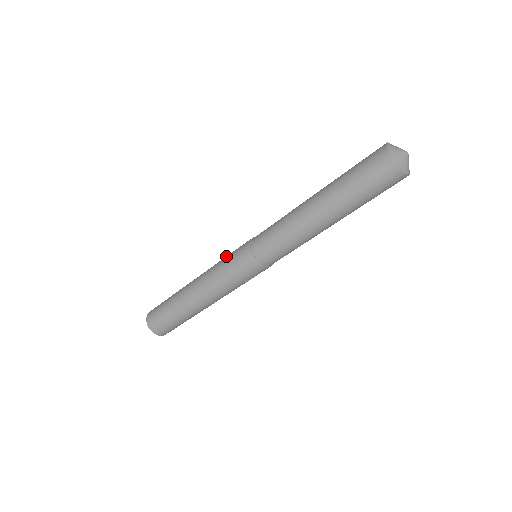
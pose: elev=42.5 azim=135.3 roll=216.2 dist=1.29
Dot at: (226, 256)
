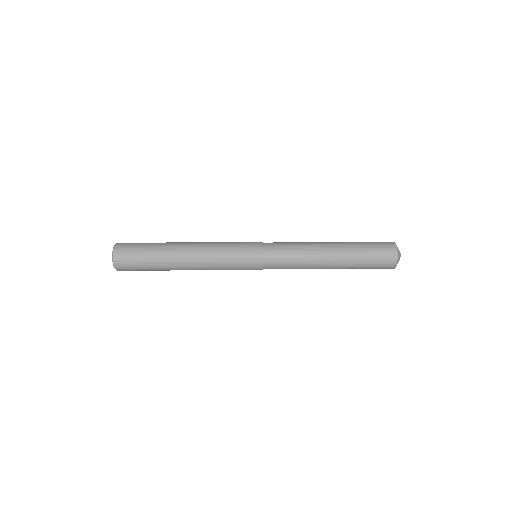
Dot at: (231, 242)
